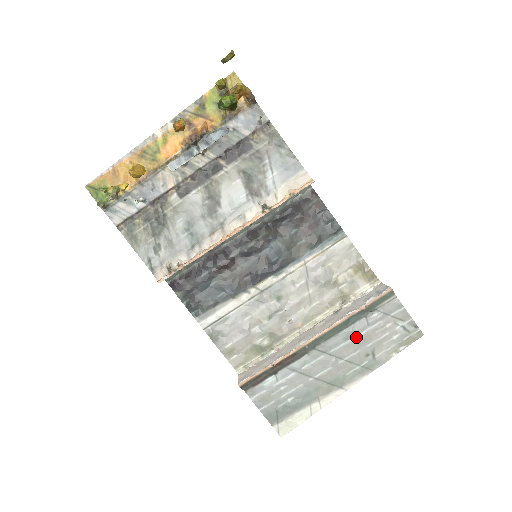
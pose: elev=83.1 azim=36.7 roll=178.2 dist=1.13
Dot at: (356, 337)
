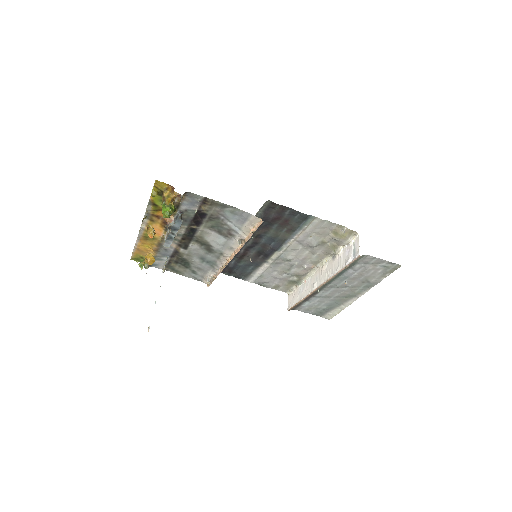
Dot at: (350, 278)
